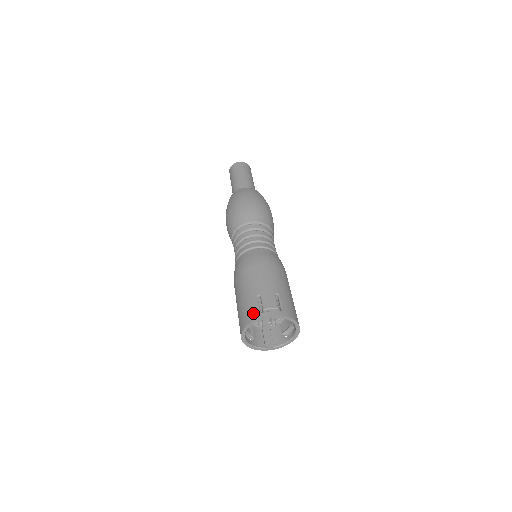
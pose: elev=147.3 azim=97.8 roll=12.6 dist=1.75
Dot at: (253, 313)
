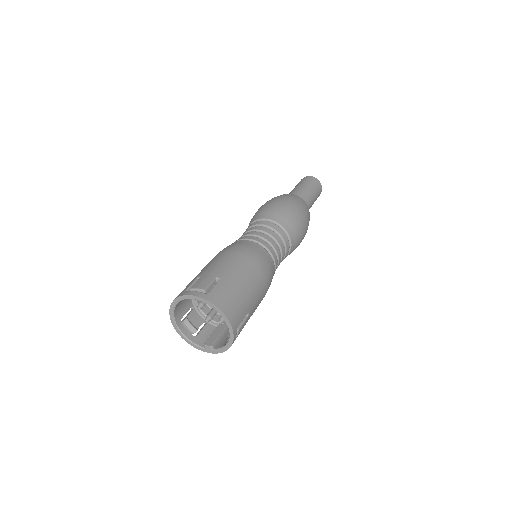
Dot at: (181, 292)
